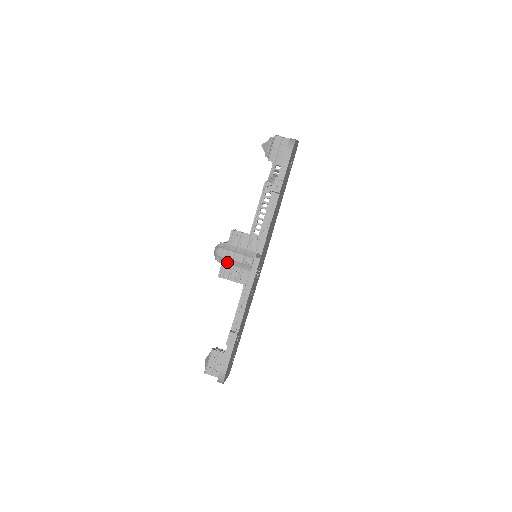
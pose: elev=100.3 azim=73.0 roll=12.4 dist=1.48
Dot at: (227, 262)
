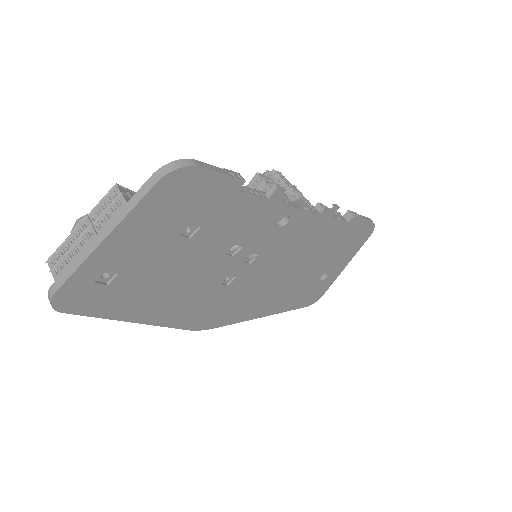
Dot at: (276, 179)
